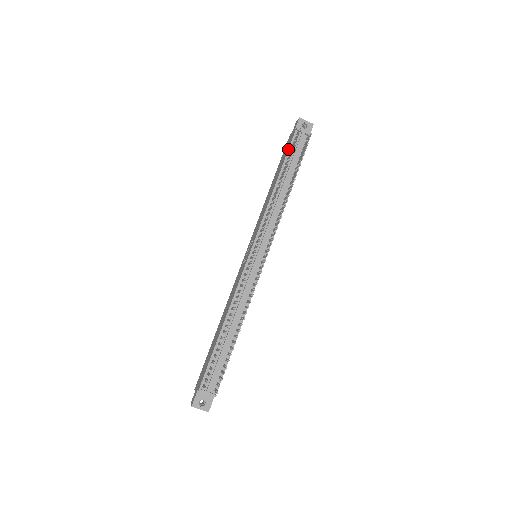
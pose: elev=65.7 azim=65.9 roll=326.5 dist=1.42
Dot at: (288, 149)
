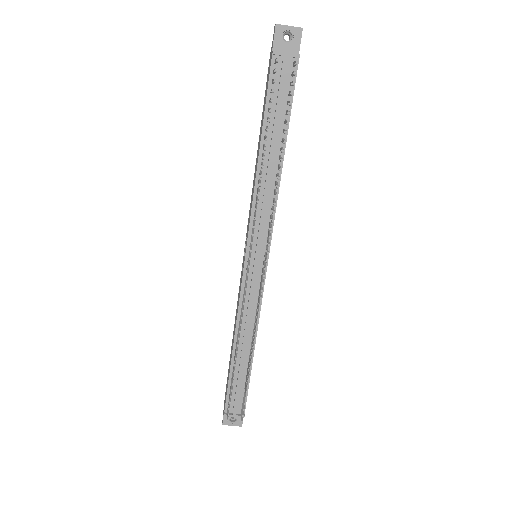
Dot at: (266, 93)
